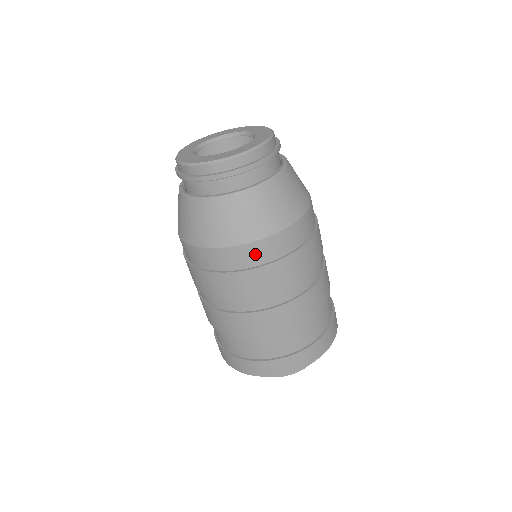
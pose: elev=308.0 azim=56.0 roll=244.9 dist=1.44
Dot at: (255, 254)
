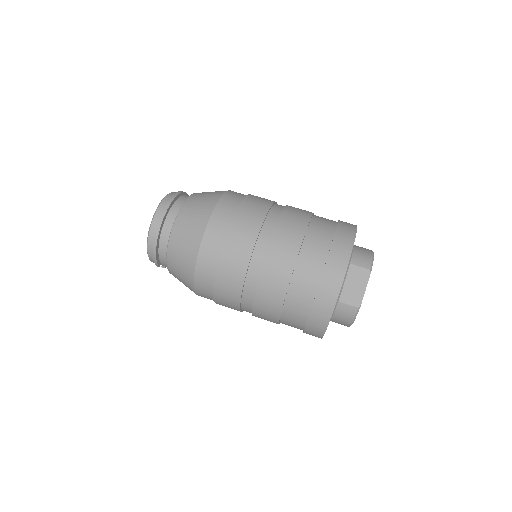
Dot at: (236, 194)
